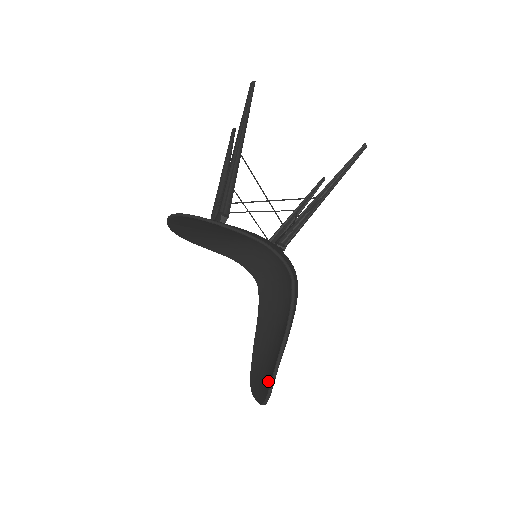
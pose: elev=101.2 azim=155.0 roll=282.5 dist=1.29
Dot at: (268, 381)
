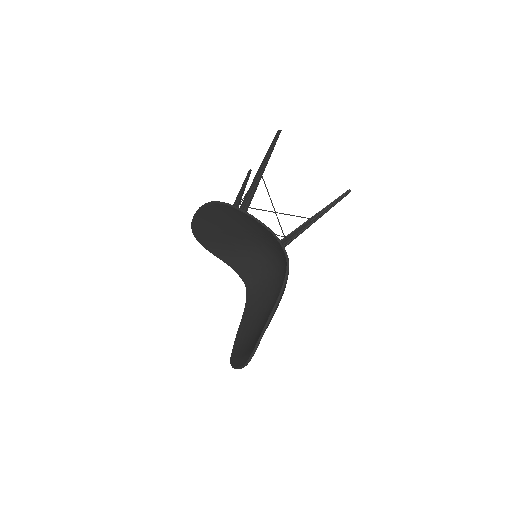
Dot at: (252, 347)
